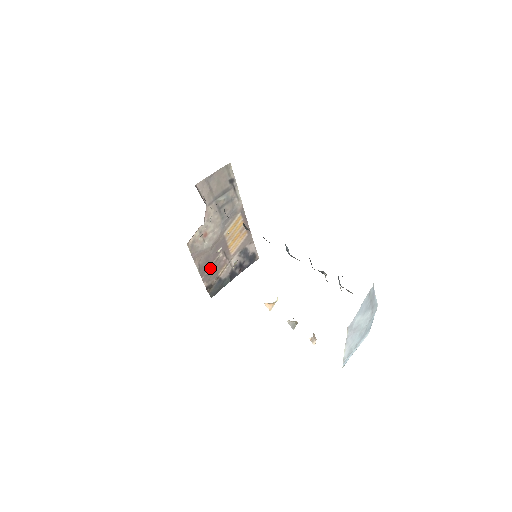
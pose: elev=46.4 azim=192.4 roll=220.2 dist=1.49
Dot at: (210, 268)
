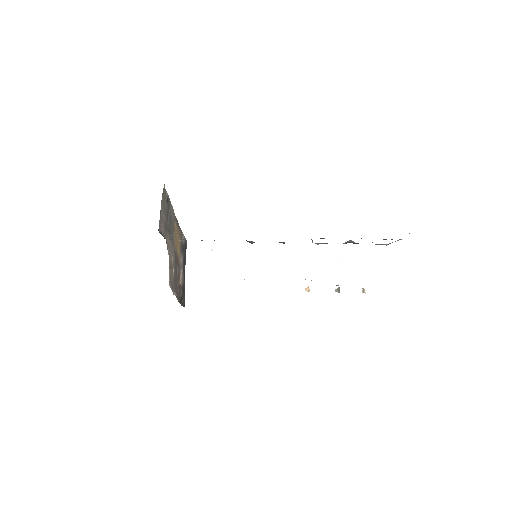
Dot at: (177, 286)
